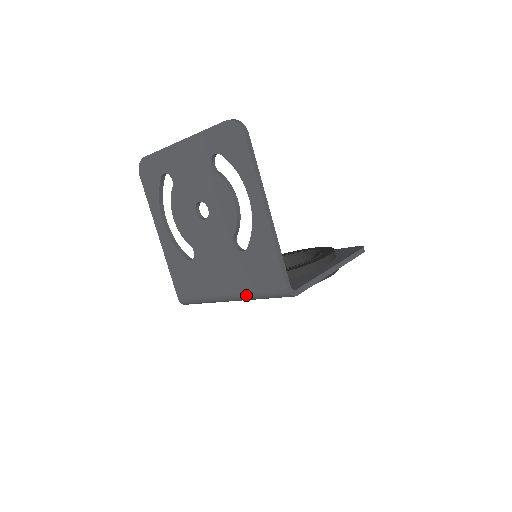
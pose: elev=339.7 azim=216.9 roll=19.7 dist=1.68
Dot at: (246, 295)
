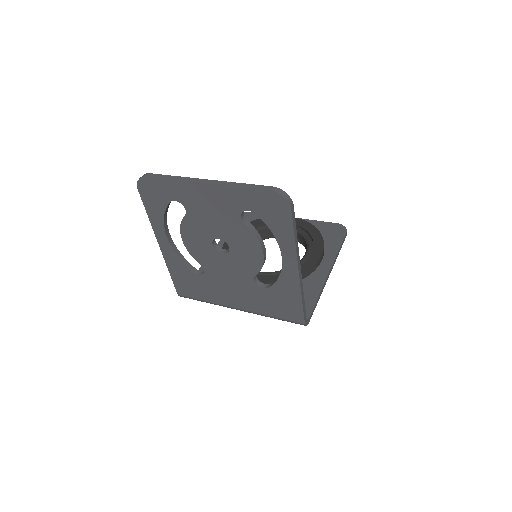
Dot at: (259, 314)
